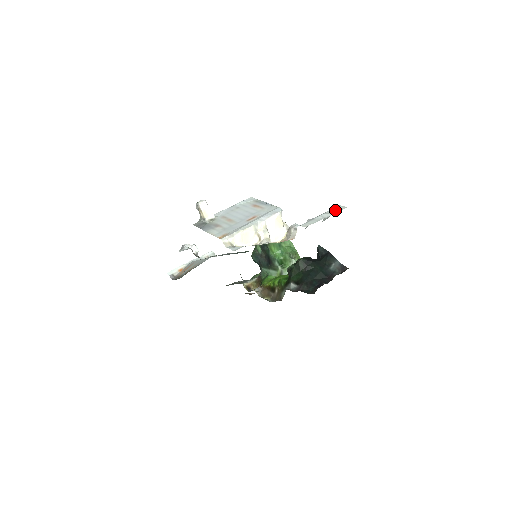
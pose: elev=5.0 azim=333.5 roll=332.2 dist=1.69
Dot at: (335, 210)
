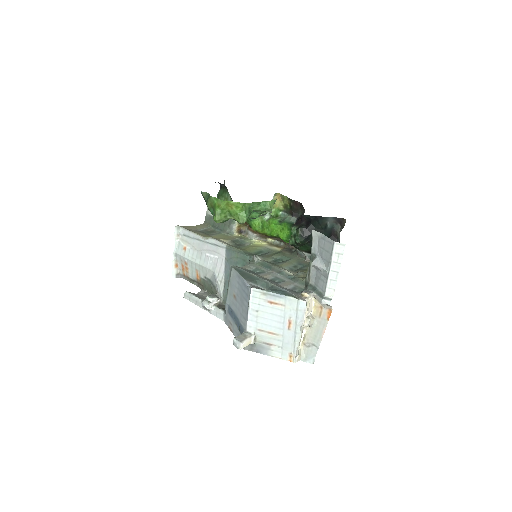
Dot at: (337, 255)
